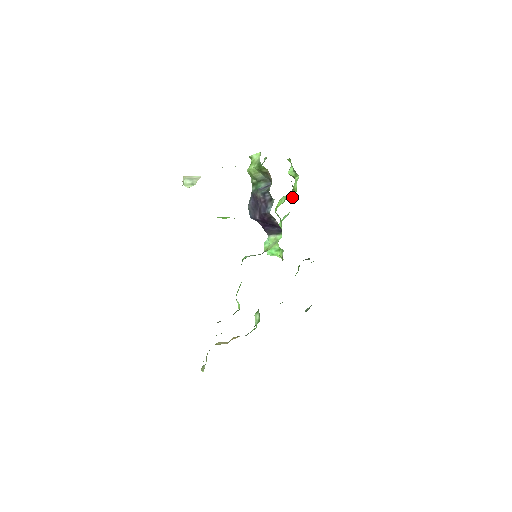
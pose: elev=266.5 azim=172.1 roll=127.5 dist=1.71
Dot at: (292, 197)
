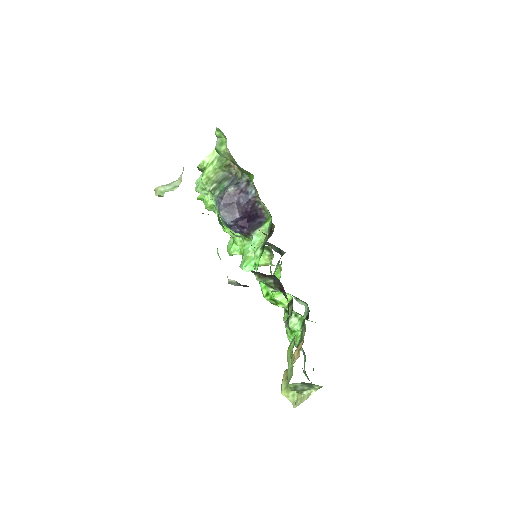
Dot at: occluded
